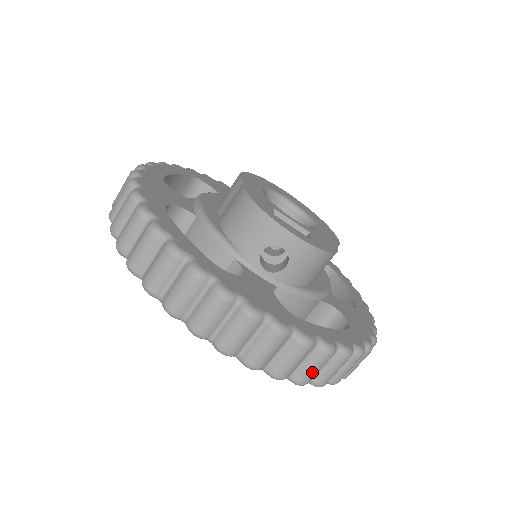
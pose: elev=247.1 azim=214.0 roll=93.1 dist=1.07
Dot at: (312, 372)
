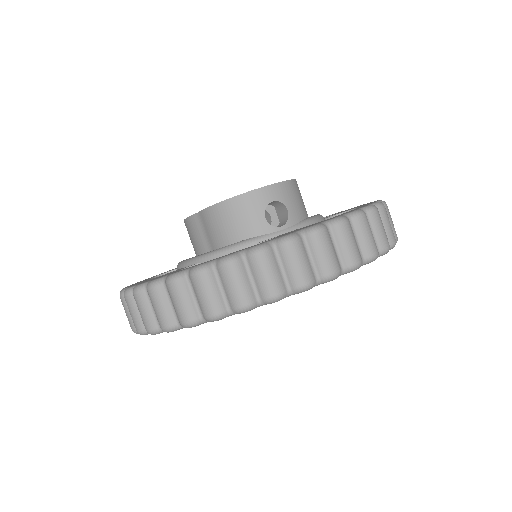
Dot at: (383, 232)
